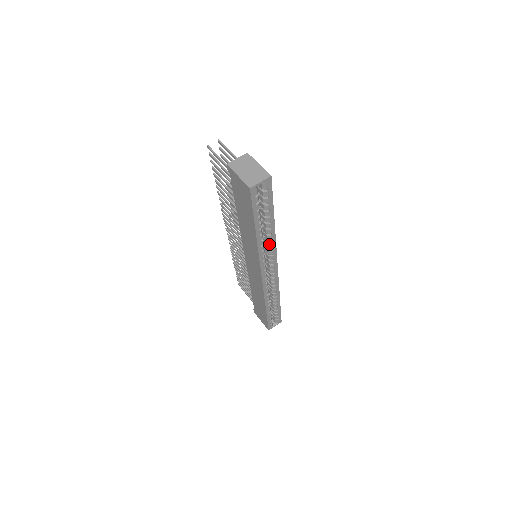
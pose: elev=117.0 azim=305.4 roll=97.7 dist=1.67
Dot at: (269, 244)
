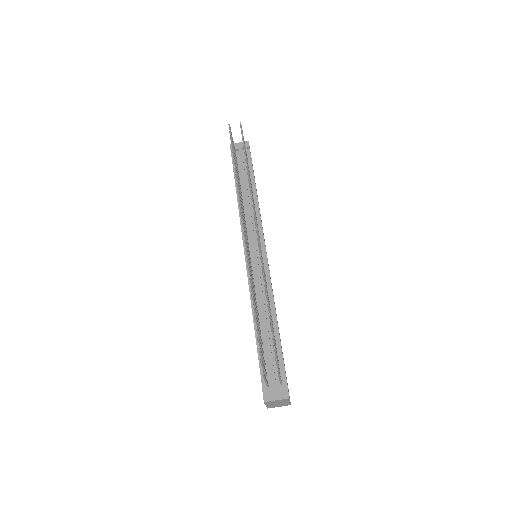
Dot at: occluded
